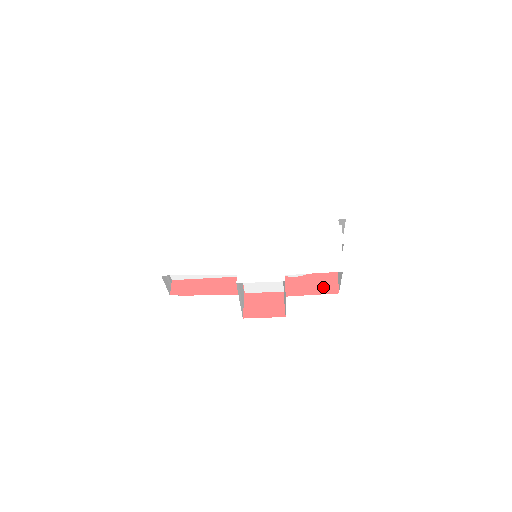
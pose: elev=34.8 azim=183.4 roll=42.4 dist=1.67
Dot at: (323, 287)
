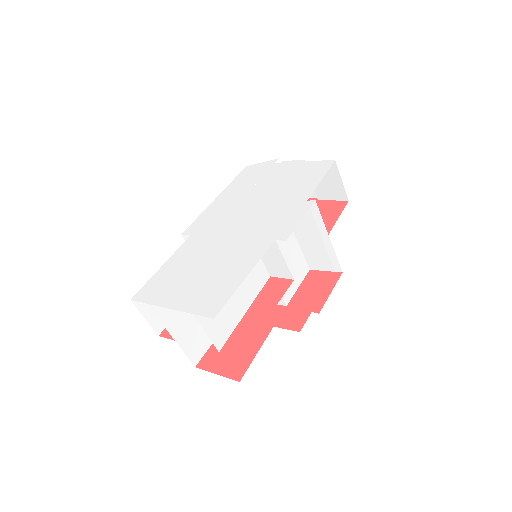
Dot at: (333, 212)
